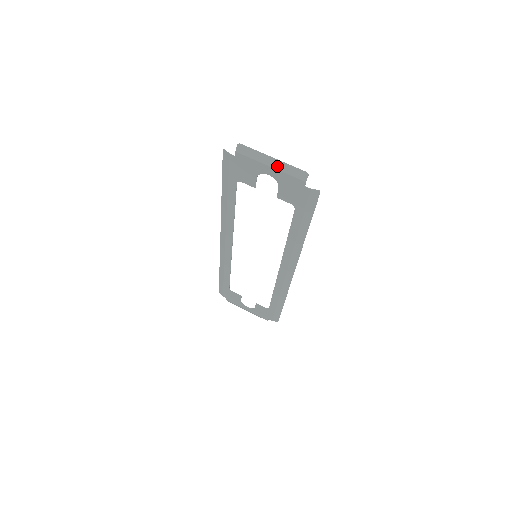
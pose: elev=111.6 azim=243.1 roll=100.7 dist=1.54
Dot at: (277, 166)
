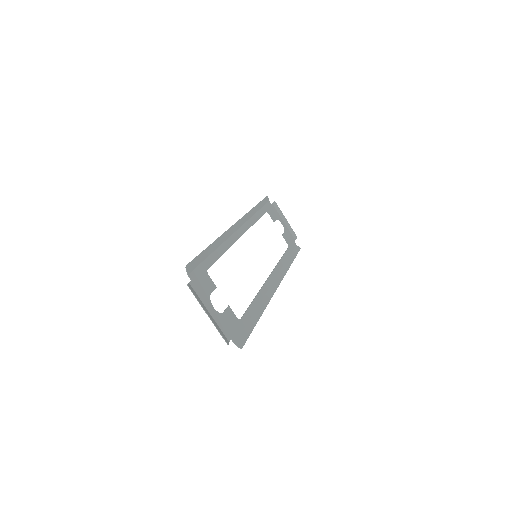
Dot at: (212, 319)
